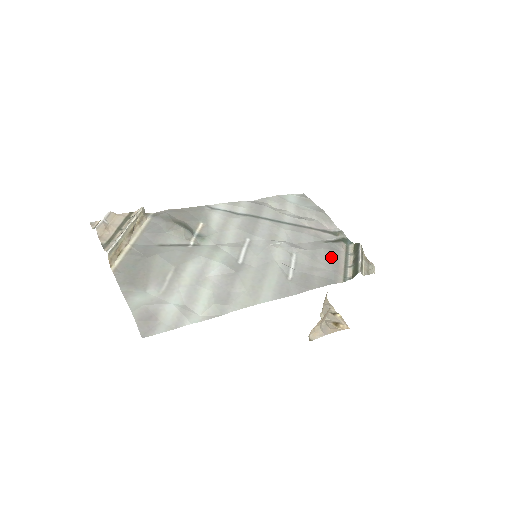
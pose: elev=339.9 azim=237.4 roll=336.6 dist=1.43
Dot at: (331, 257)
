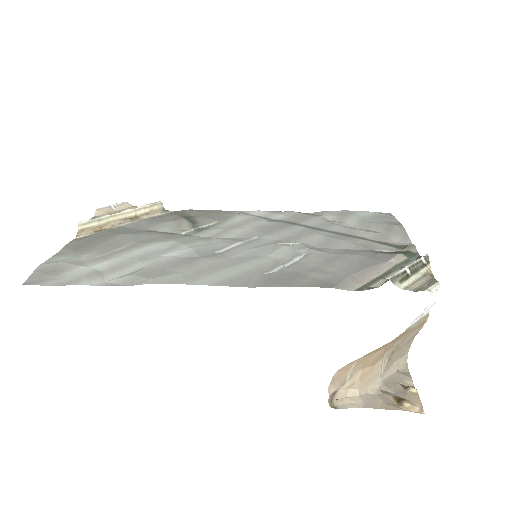
Dot at: (361, 263)
